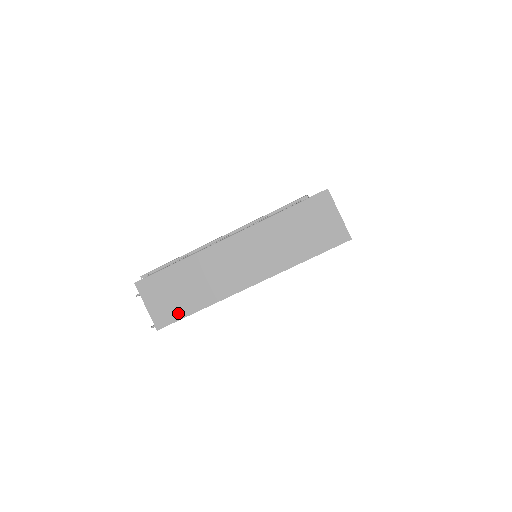
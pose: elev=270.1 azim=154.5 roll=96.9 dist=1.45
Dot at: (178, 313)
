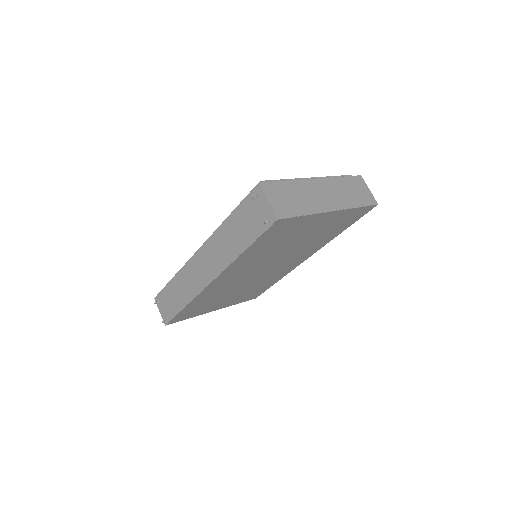
Dot at: (292, 212)
